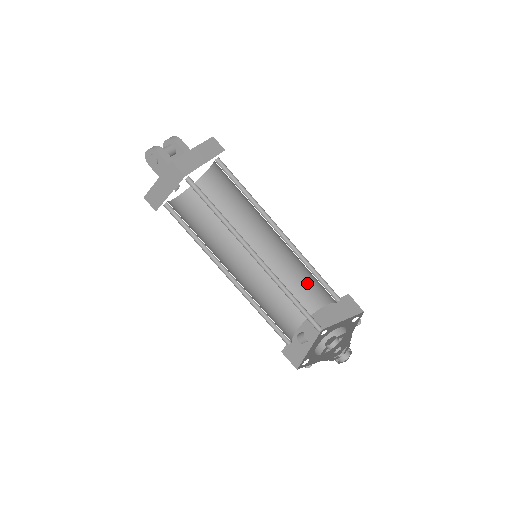
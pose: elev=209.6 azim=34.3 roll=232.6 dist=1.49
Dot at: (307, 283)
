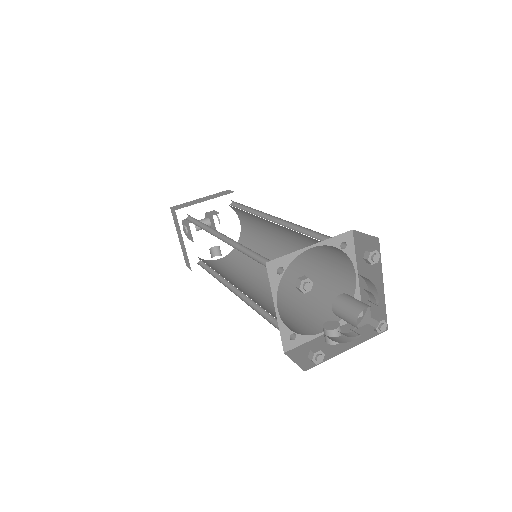
Dot at: (328, 263)
